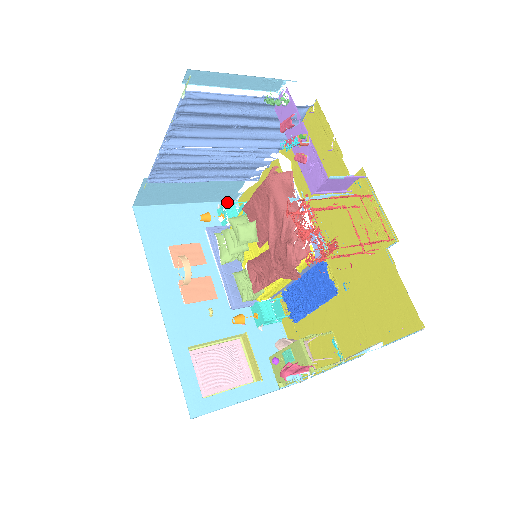
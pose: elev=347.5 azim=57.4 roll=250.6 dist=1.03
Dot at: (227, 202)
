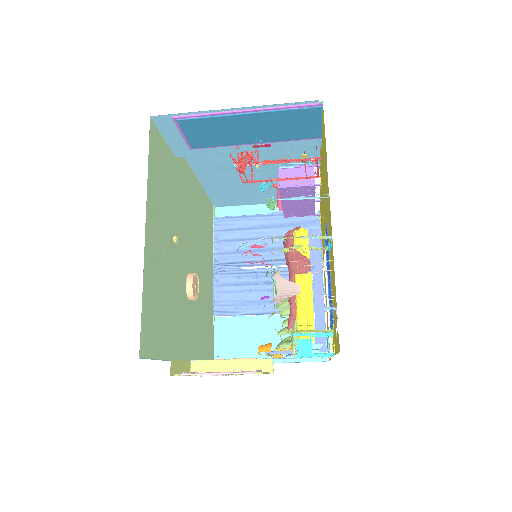
Dot at: occluded
